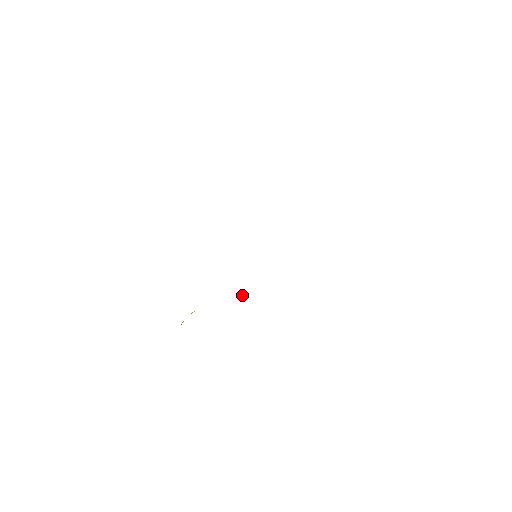
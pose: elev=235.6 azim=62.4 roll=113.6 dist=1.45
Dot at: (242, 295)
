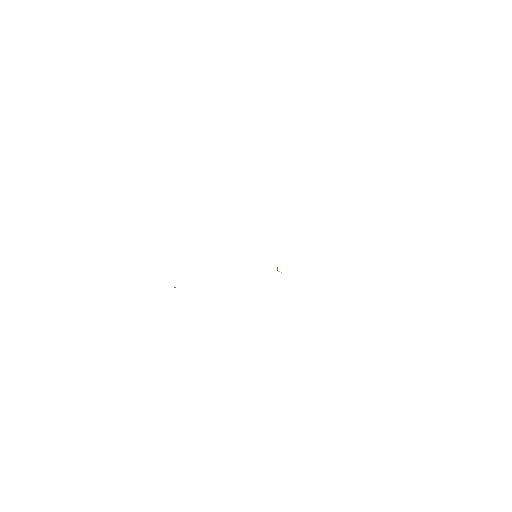
Dot at: occluded
